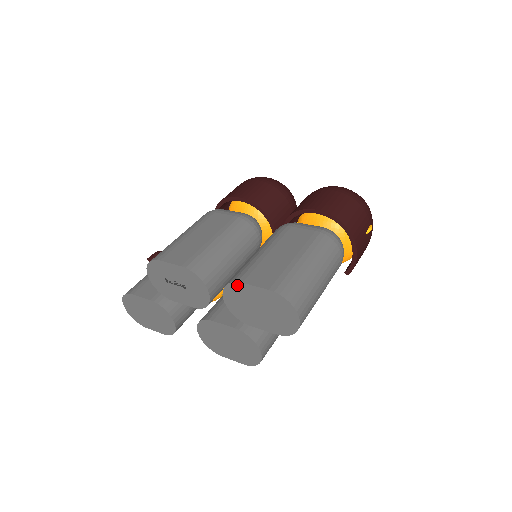
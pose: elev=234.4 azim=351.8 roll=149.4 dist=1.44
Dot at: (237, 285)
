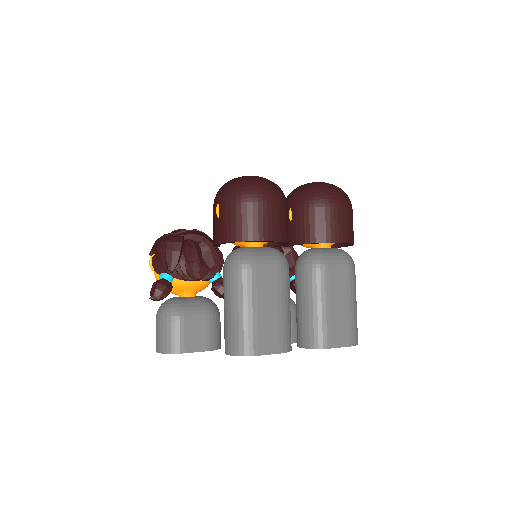
Dot at: (325, 348)
